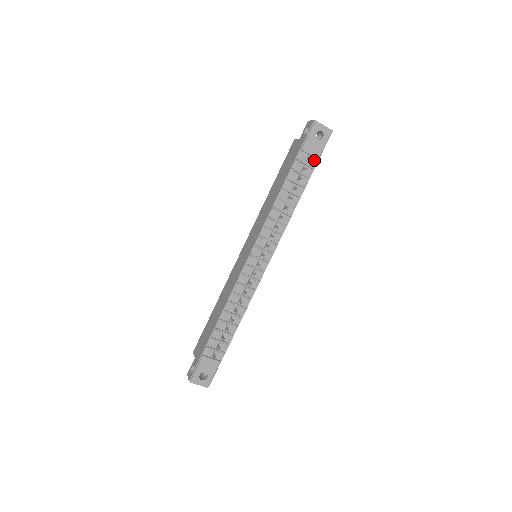
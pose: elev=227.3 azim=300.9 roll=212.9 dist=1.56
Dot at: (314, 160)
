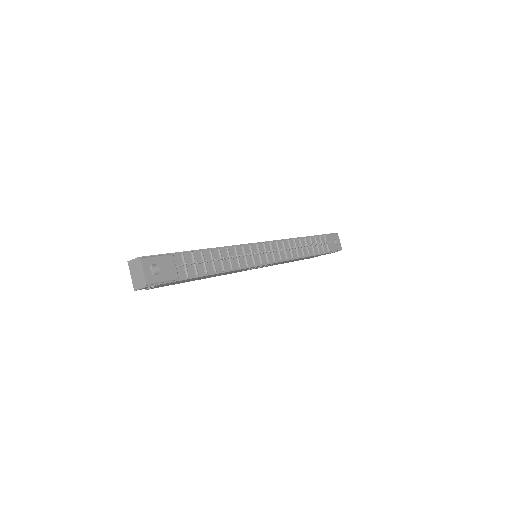
Dot at: (326, 250)
